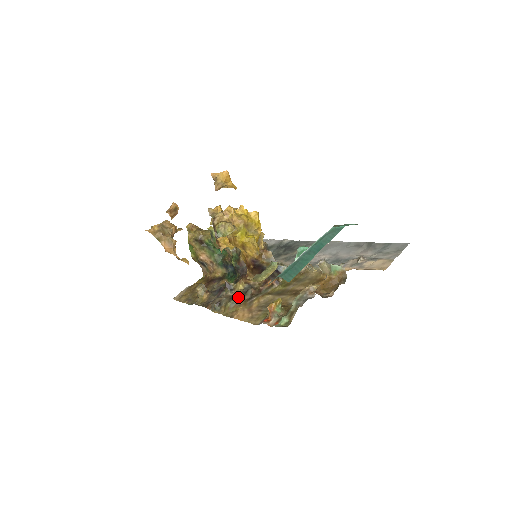
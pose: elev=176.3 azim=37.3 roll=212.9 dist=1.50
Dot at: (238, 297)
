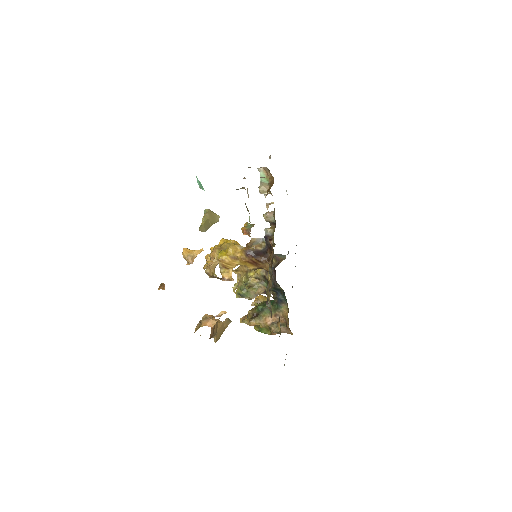
Dot at: occluded
